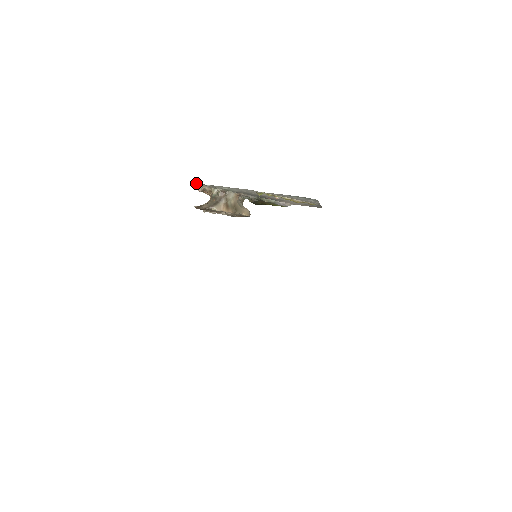
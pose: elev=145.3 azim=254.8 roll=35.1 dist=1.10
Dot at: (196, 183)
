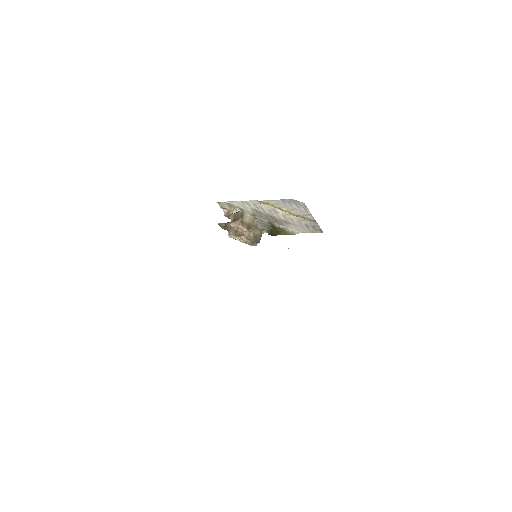
Dot at: (220, 202)
